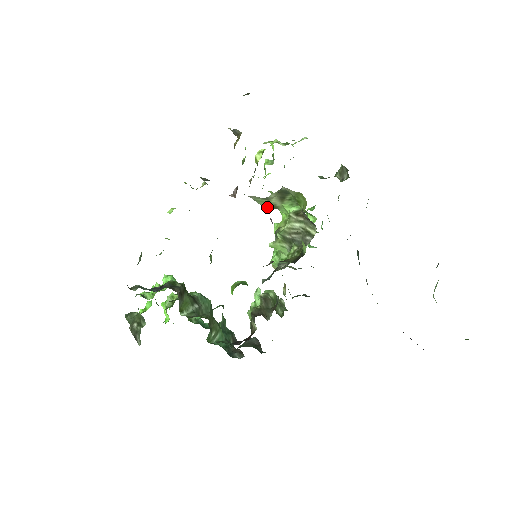
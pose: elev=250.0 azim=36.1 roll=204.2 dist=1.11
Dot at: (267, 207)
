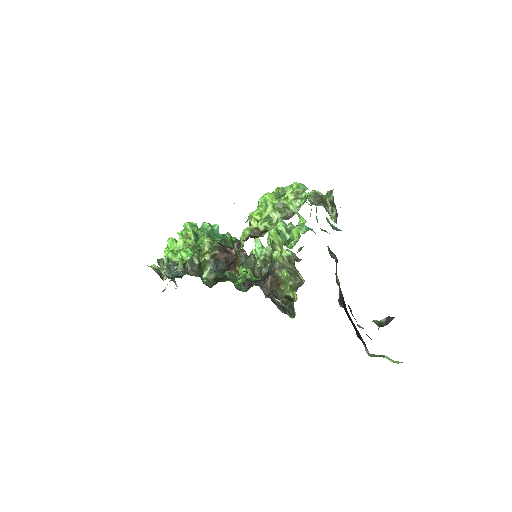
Dot at: occluded
